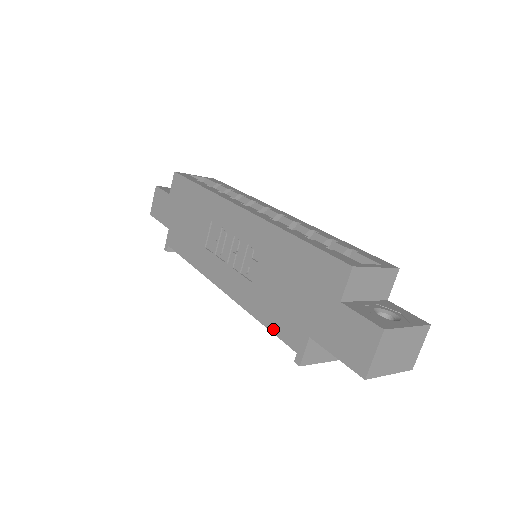
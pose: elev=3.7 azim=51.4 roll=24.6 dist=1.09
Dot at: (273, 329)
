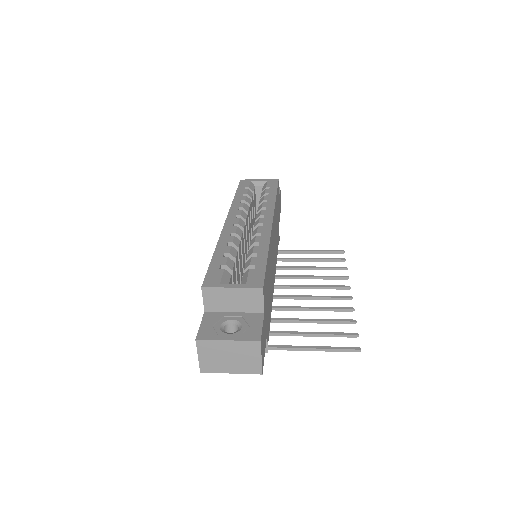
Dot at: occluded
